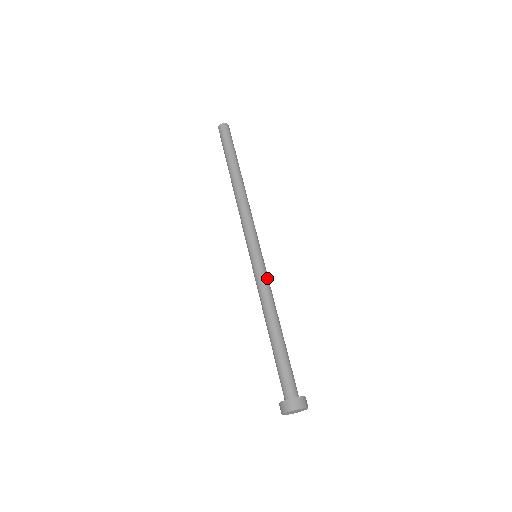
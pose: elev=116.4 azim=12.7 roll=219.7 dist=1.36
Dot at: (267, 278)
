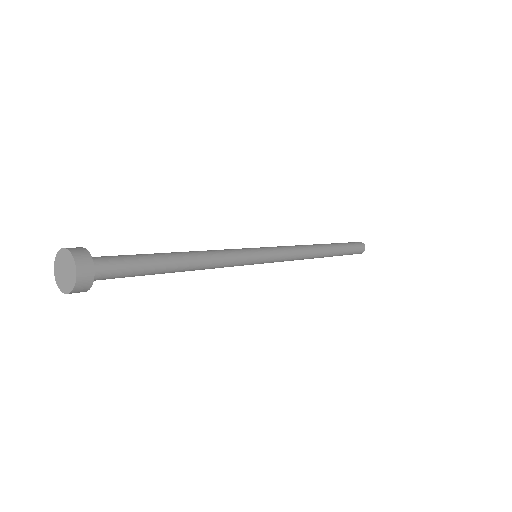
Dot at: (233, 249)
